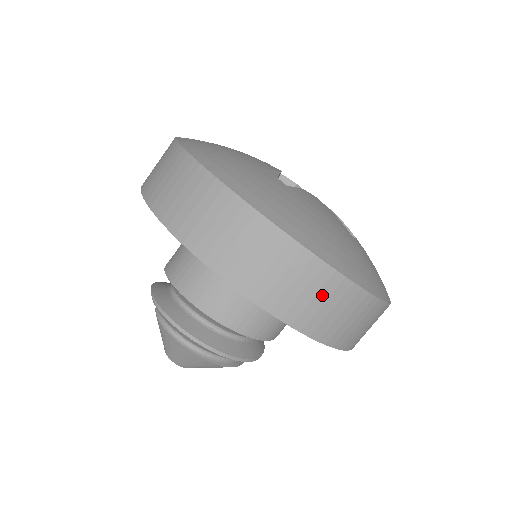
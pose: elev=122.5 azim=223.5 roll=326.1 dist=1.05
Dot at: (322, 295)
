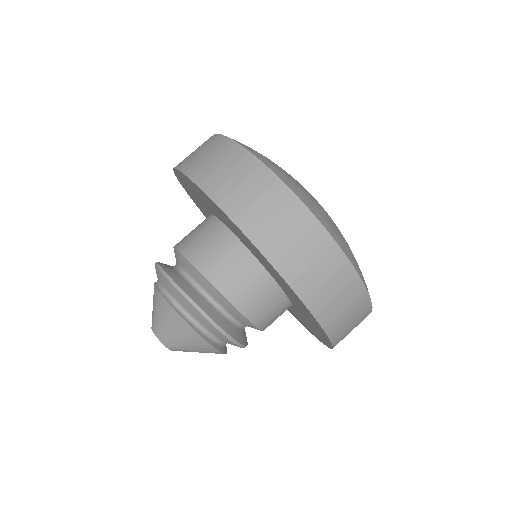
Dot at: (290, 225)
